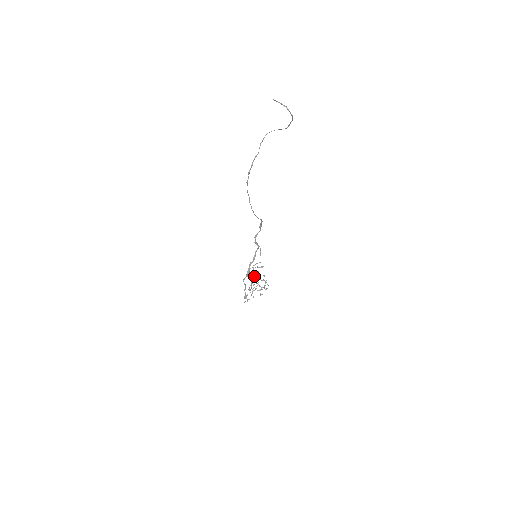
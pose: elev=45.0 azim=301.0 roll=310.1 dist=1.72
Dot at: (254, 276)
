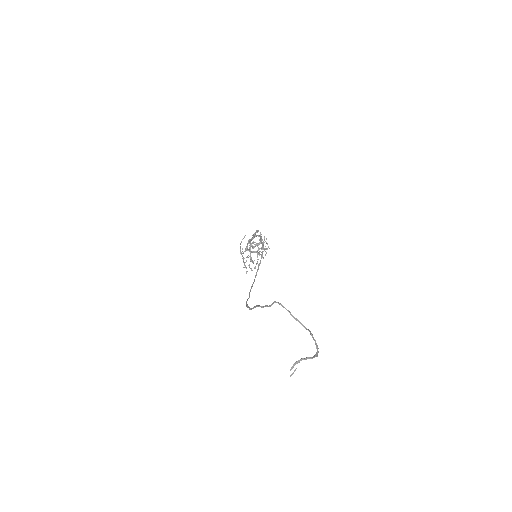
Dot at: occluded
